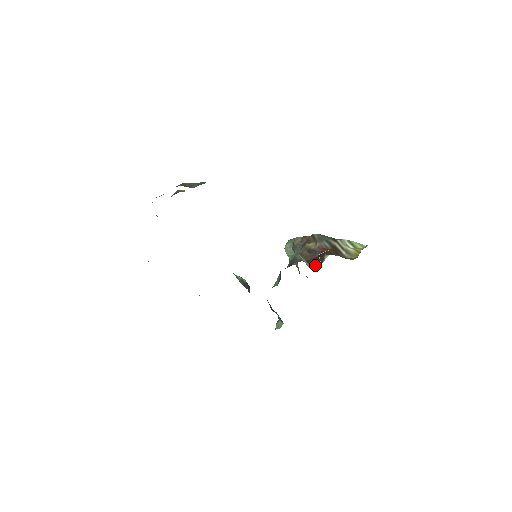
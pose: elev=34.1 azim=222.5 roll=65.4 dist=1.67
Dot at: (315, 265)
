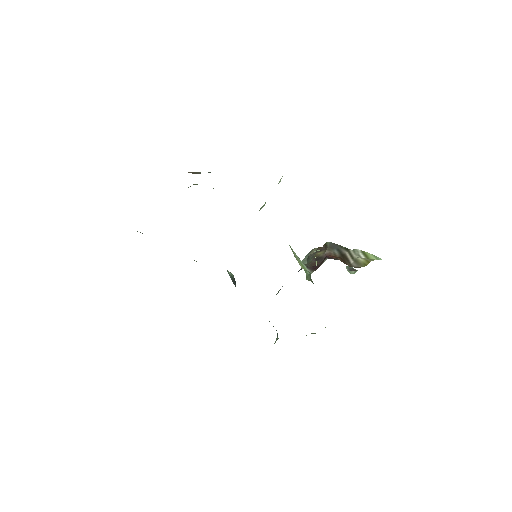
Dot at: (313, 269)
